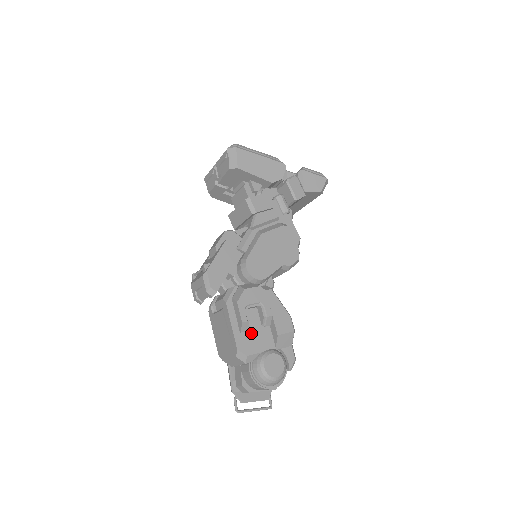
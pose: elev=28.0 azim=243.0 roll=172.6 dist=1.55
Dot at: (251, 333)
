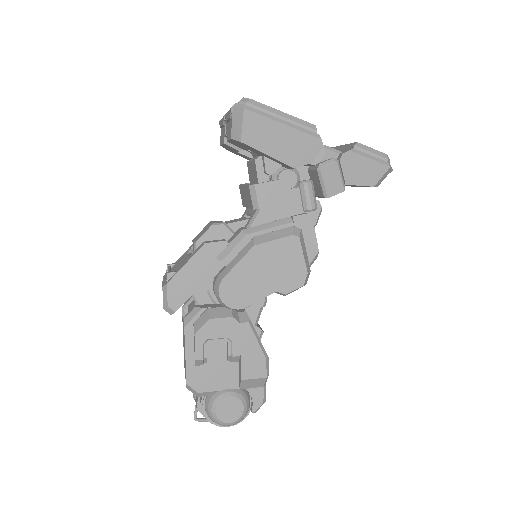
Dot at: (210, 367)
